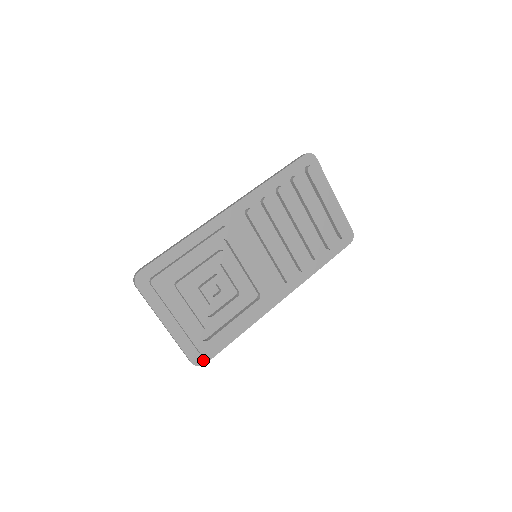
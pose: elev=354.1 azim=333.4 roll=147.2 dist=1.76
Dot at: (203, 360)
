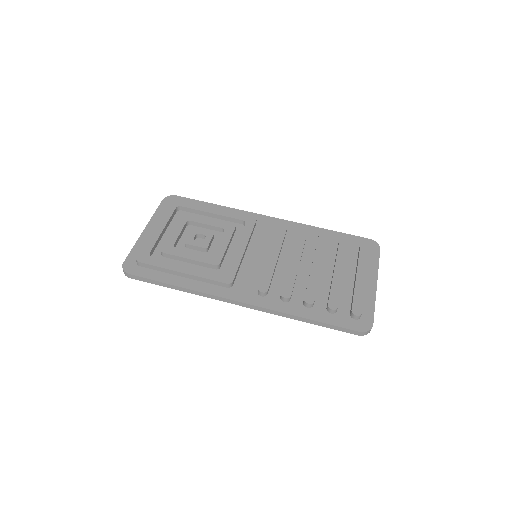
Dot at: (131, 270)
